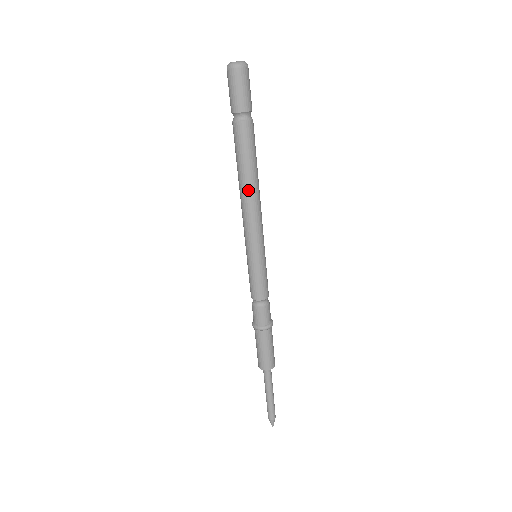
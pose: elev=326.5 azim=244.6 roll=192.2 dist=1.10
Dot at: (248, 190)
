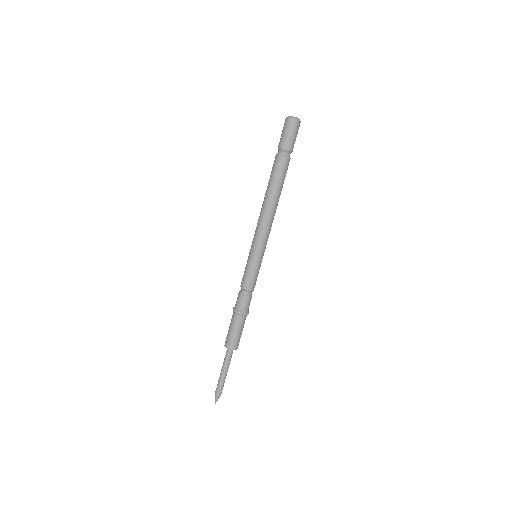
Dot at: (271, 205)
